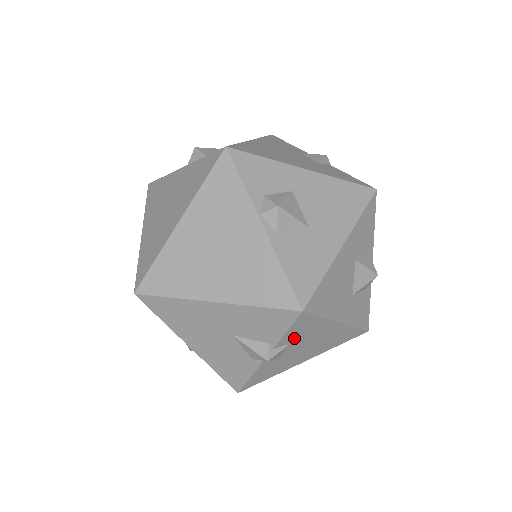
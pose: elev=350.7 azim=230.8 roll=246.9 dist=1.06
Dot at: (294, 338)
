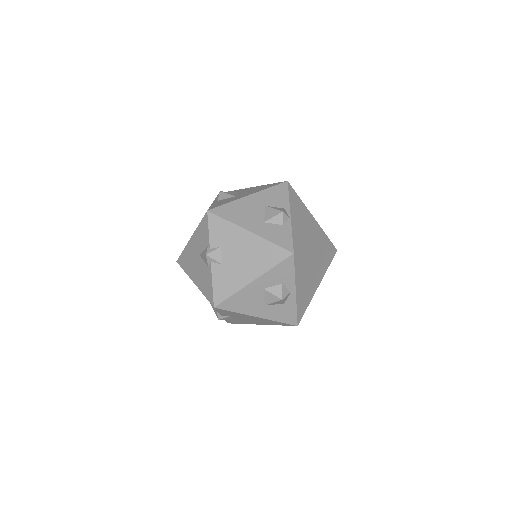
Dot at: (220, 241)
